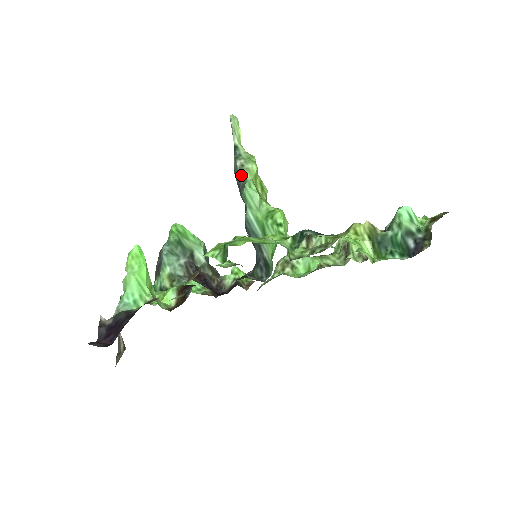
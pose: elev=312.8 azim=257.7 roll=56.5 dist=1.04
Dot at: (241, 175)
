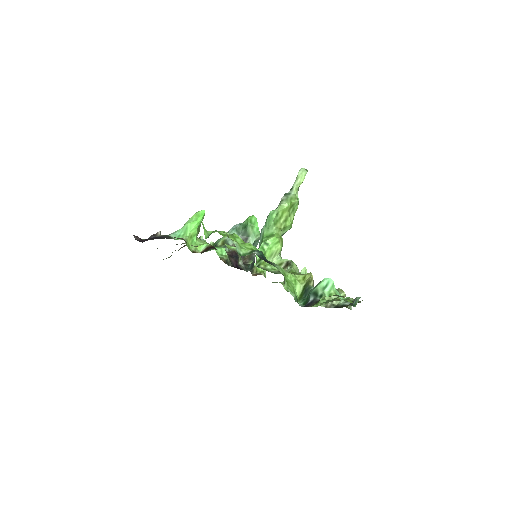
Dot at: (278, 205)
